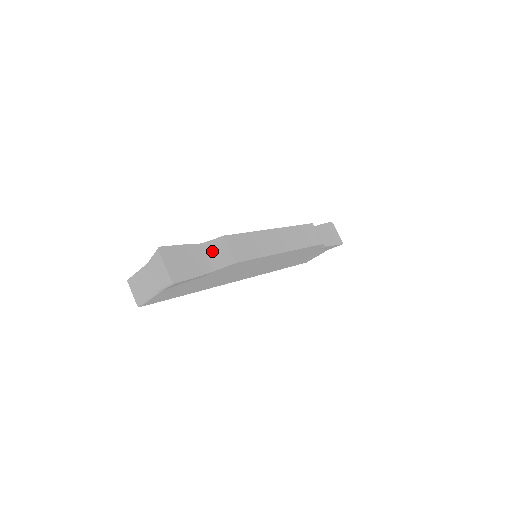
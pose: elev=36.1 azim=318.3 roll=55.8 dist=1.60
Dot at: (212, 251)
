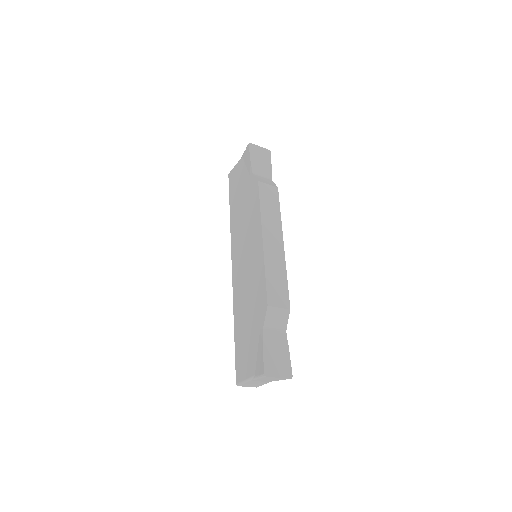
Dot at: (273, 323)
